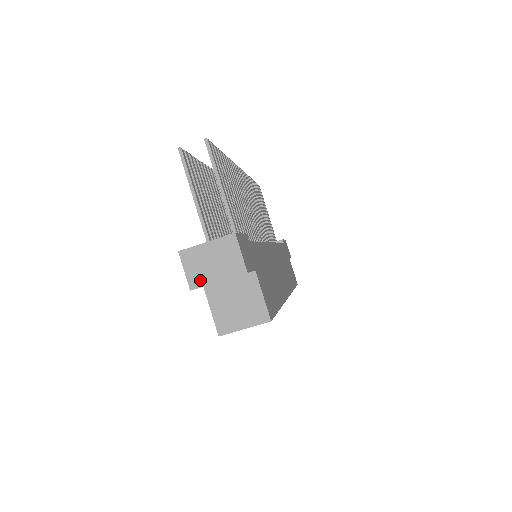
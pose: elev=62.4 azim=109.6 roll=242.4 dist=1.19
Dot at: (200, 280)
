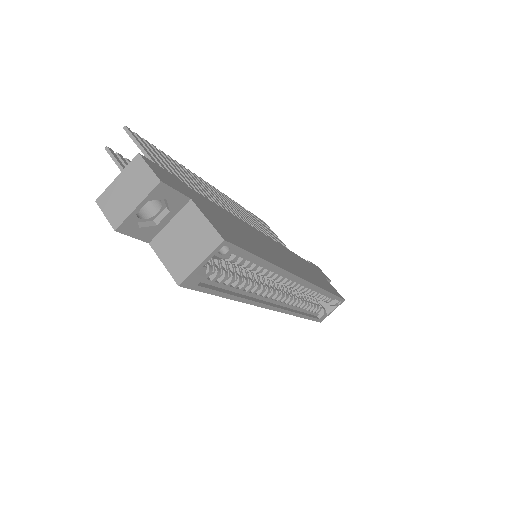
Dot at: (121, 215)
